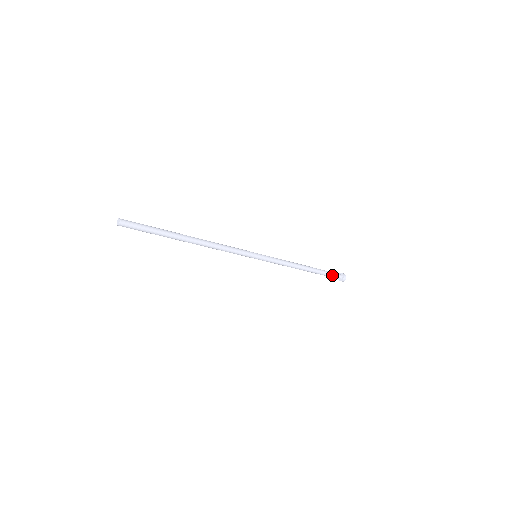
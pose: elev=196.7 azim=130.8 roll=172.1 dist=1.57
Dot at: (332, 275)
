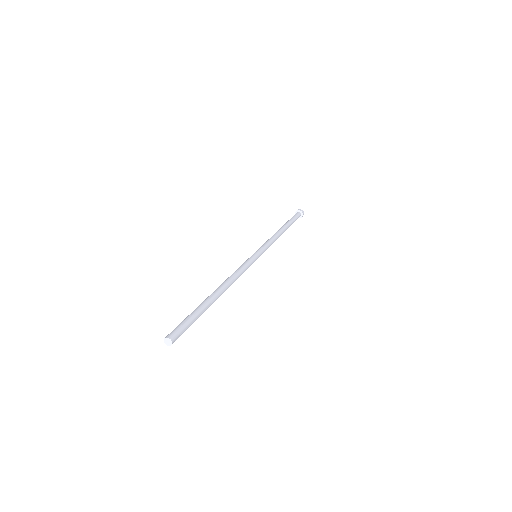
Dot at: occluded
